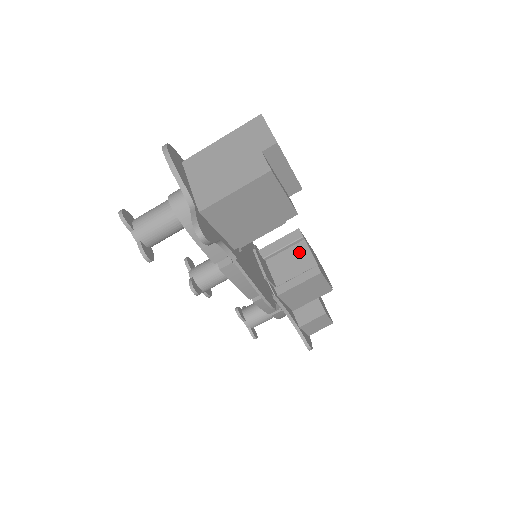
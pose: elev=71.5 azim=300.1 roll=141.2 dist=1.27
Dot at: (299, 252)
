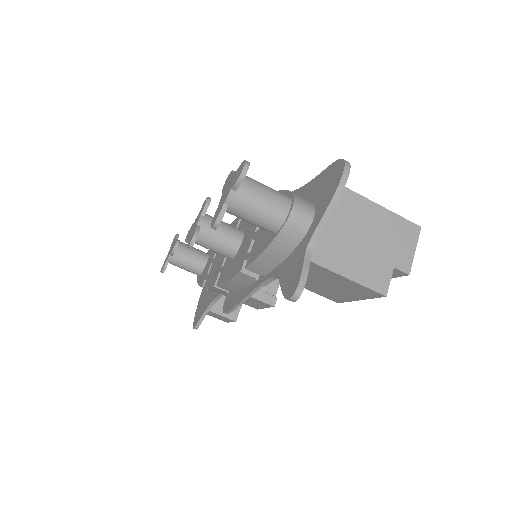
Dot at: occluded
